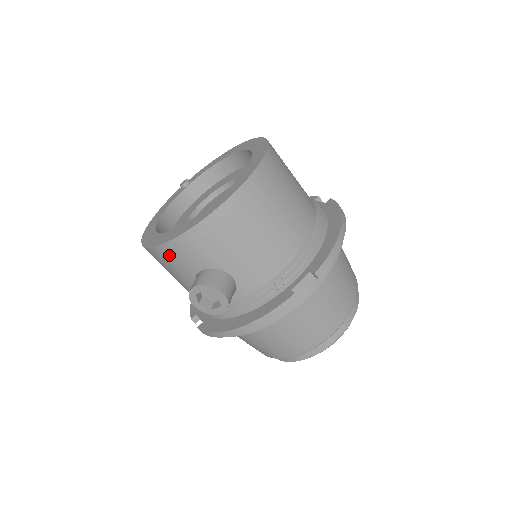
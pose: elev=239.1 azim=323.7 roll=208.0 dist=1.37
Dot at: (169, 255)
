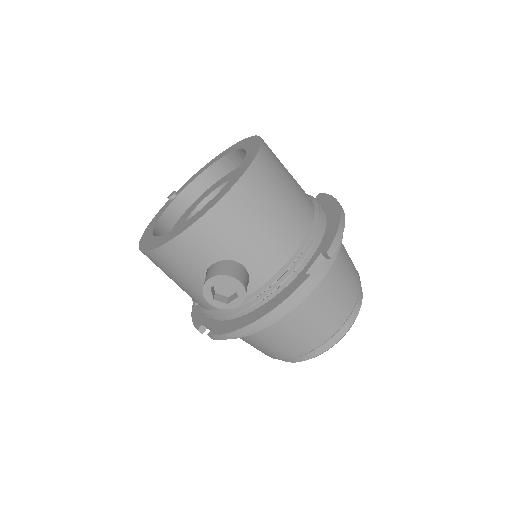
Dot at: (177, 253)
